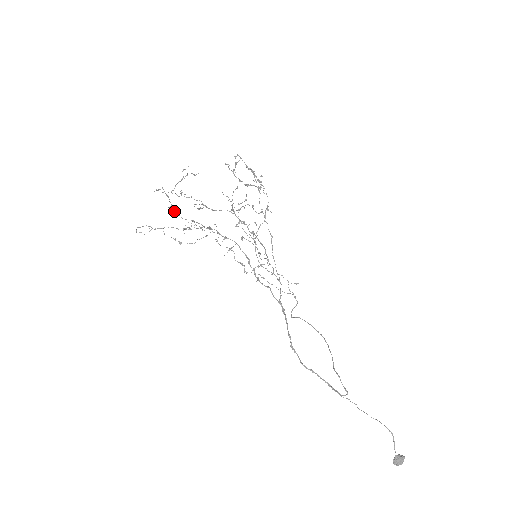
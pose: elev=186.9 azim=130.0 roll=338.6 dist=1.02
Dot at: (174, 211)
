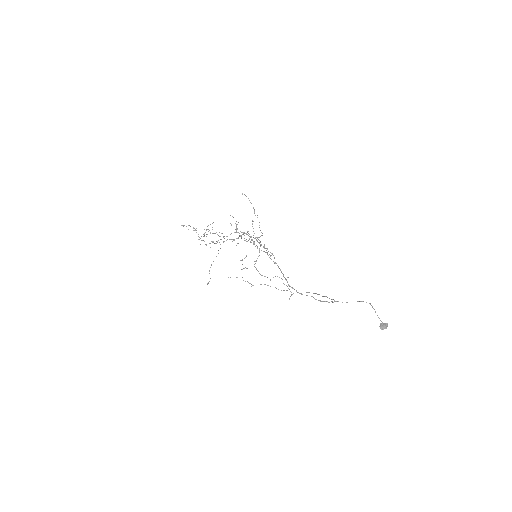
Dot at: occluded
